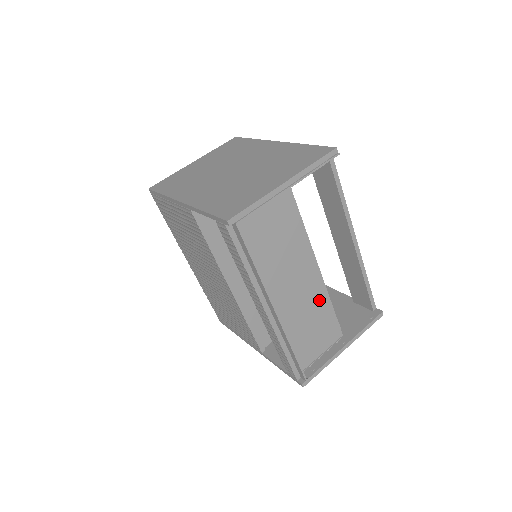
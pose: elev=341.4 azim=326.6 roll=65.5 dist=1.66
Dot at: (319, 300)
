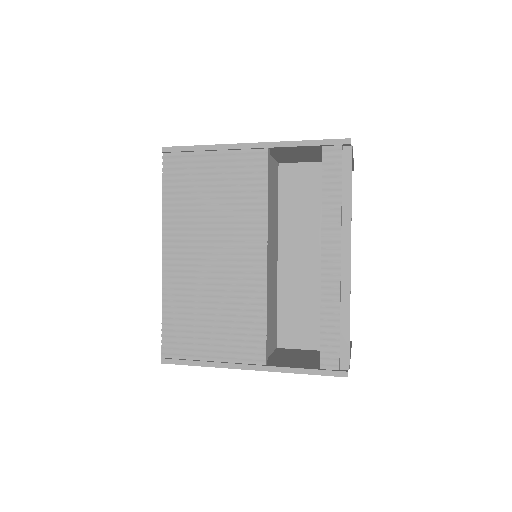
Dot at: occluded
